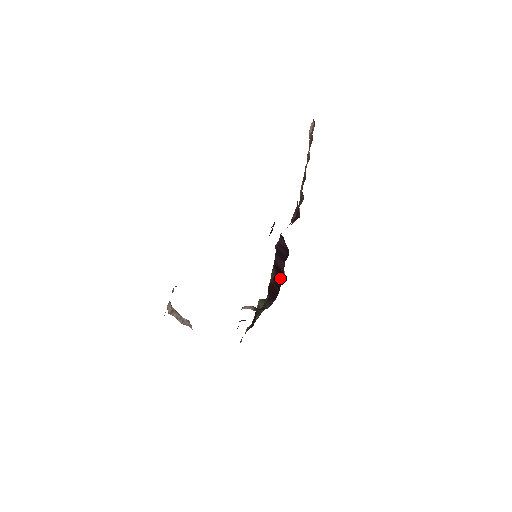
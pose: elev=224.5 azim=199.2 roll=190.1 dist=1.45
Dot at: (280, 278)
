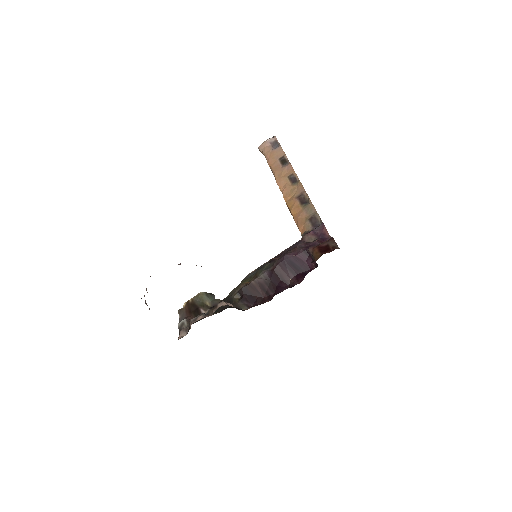
Dot at: (284, 287)
